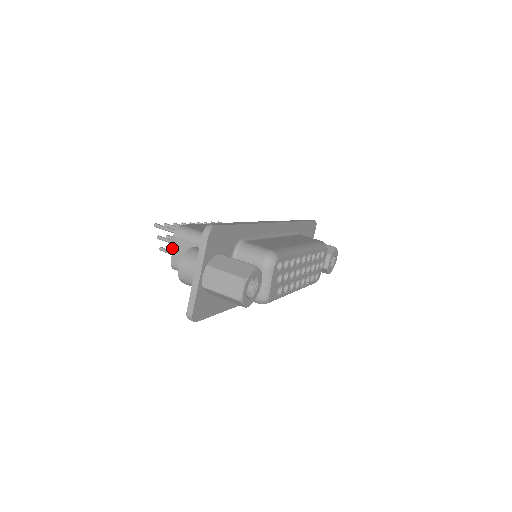
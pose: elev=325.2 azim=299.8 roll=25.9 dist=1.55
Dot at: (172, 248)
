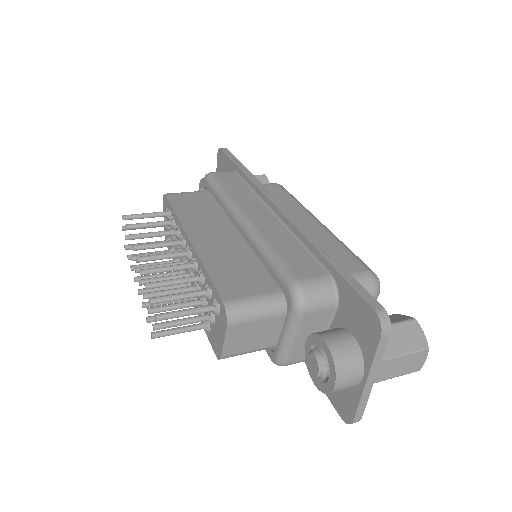
Dot at: (224, 341)
